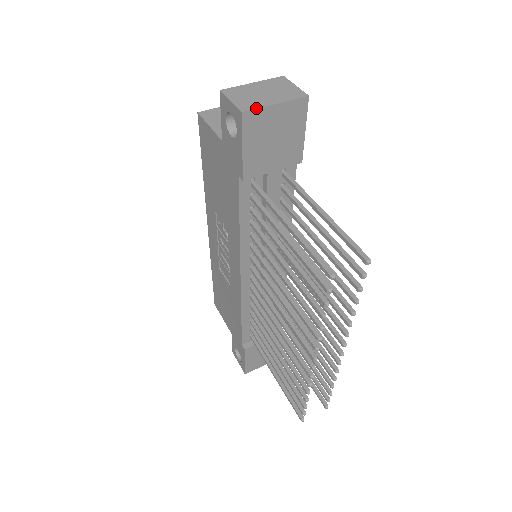
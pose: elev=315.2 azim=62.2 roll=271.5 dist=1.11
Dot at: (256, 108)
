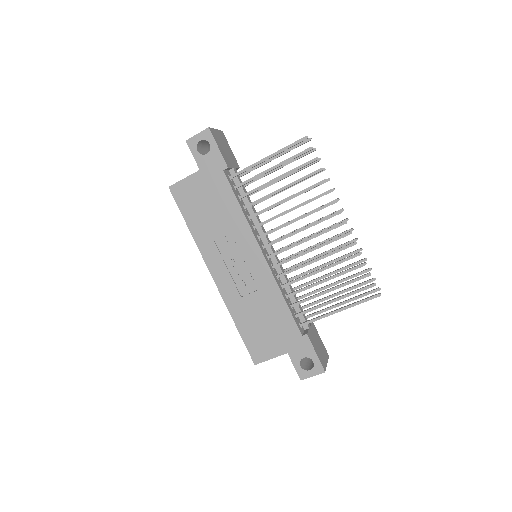
Dot at: (211, 128)
